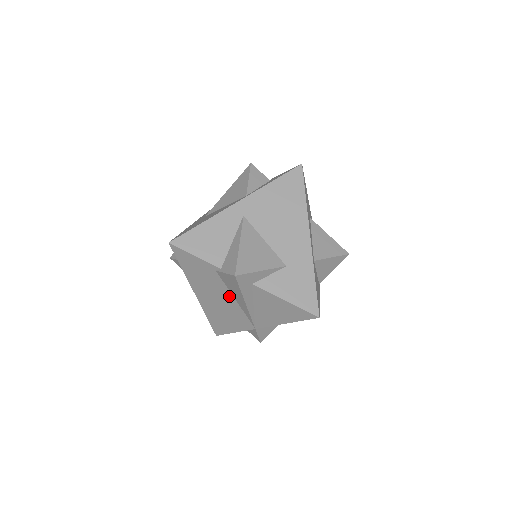
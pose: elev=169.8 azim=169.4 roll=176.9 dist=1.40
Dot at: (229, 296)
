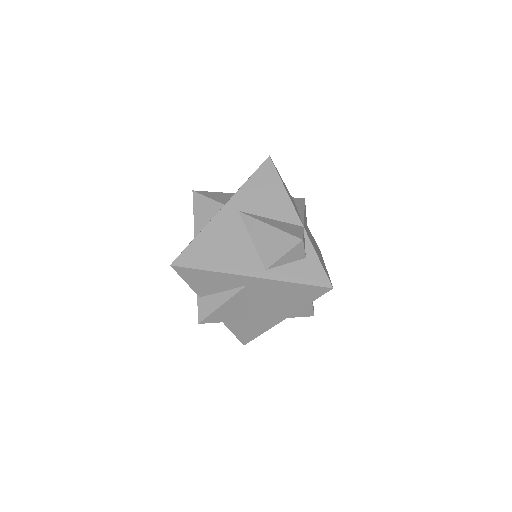
Dot at: occluded
